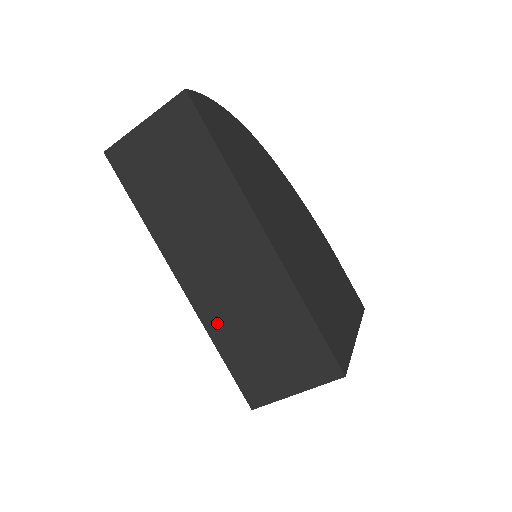
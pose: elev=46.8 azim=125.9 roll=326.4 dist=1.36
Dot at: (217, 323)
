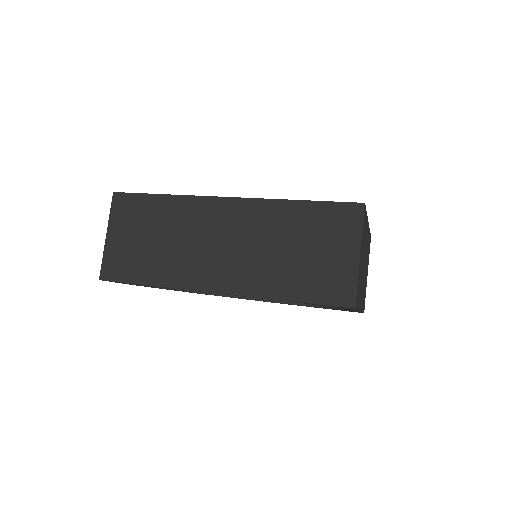
Dot at: (263, 283)
